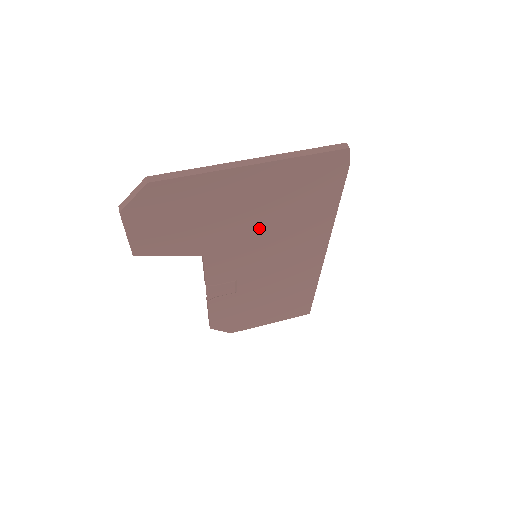
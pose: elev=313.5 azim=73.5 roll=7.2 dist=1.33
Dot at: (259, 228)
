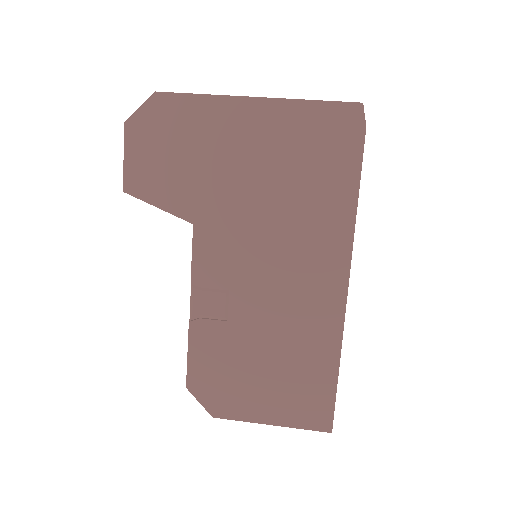
Dot at: (260, 200)
